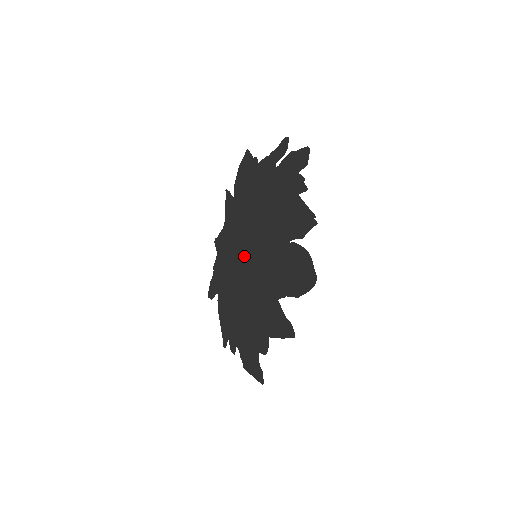
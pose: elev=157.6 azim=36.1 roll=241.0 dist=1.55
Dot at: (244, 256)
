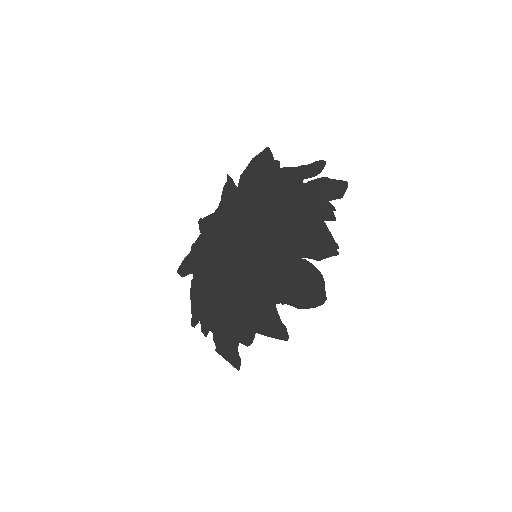
Dot at: (240, 251)
